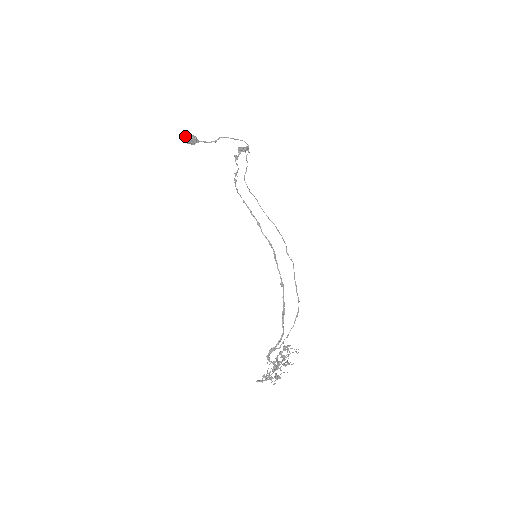
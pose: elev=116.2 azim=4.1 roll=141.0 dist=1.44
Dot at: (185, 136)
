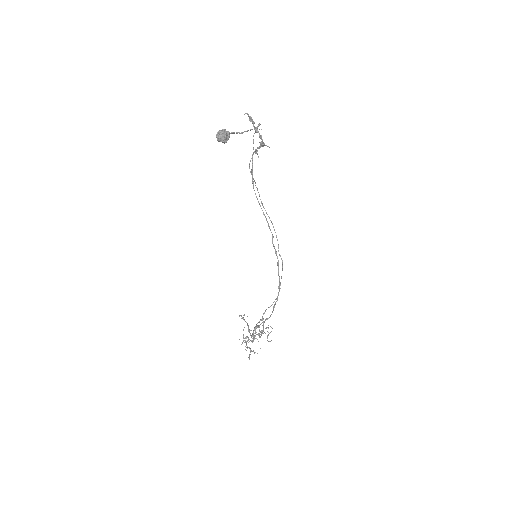
Dot at: (225, 139)
